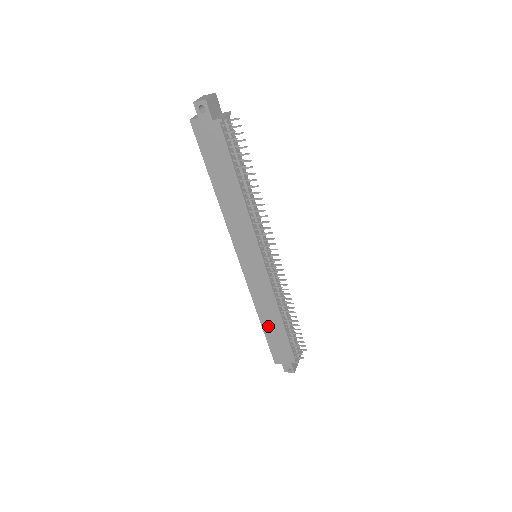
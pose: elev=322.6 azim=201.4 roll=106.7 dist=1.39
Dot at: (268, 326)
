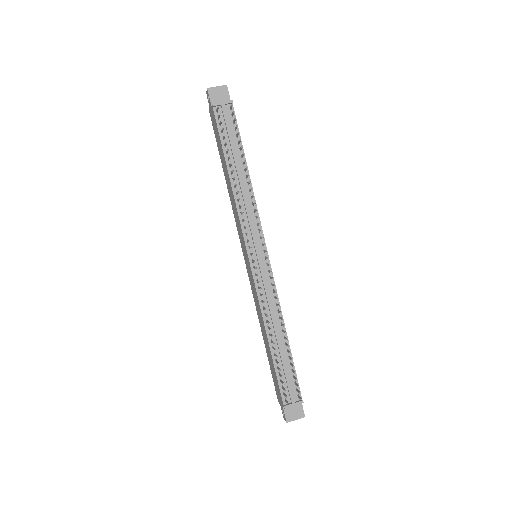
Dot at: (266, 346)
